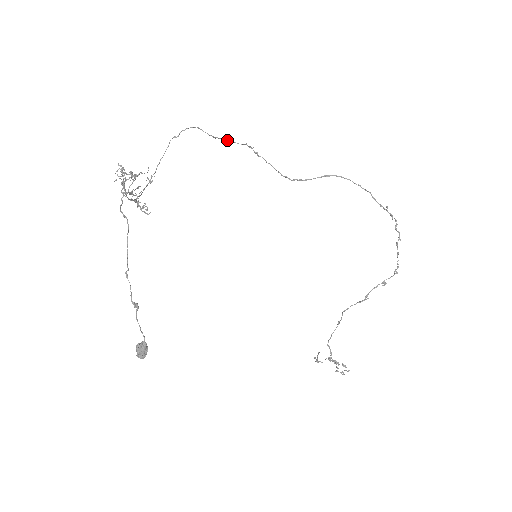
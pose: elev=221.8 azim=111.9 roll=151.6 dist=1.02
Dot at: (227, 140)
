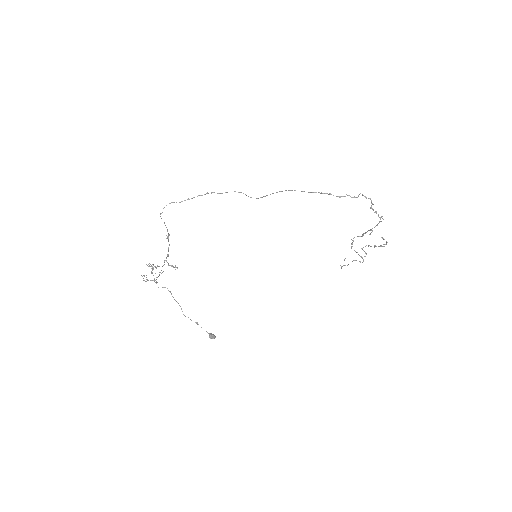
Dot at: occluded
